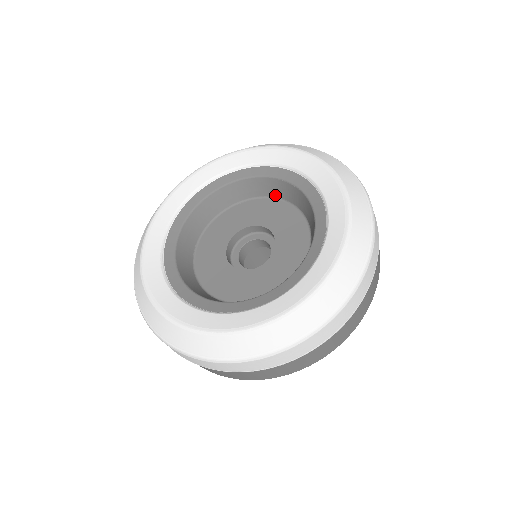
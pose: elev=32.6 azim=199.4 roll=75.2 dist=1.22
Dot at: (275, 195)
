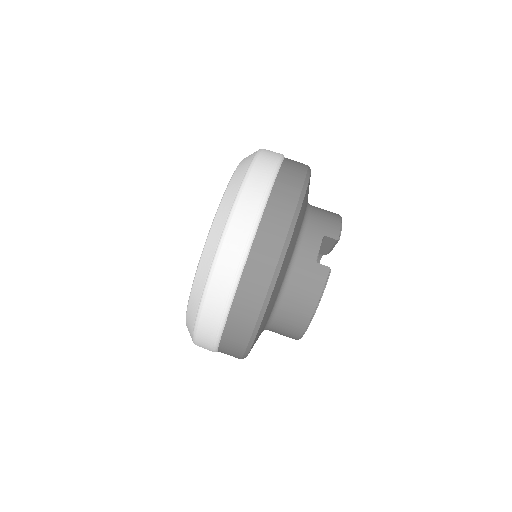
Dot at: occluded
